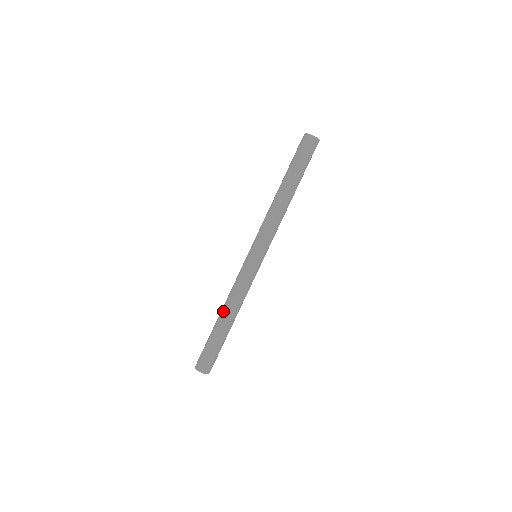
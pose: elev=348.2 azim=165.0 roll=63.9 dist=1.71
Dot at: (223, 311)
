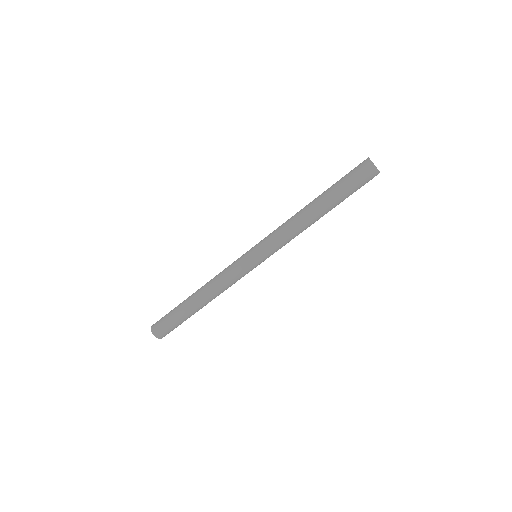
Dot at: occluded
